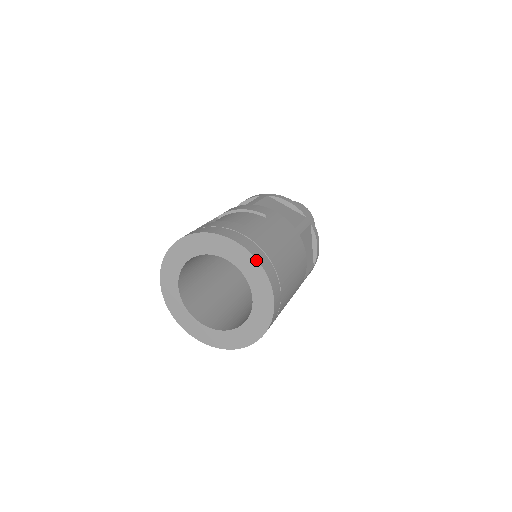
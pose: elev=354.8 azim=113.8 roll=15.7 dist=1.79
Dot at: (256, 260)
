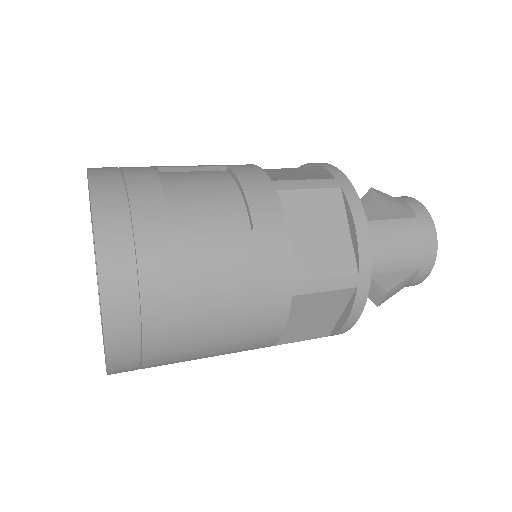
Dot at: (100, 298)
